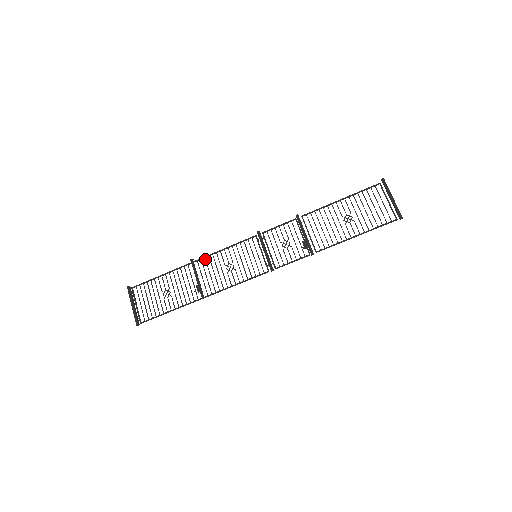
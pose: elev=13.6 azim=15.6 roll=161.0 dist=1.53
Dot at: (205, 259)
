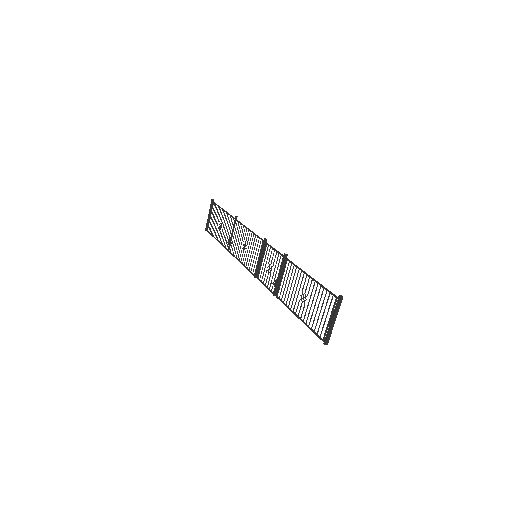
Dot at: occluded
